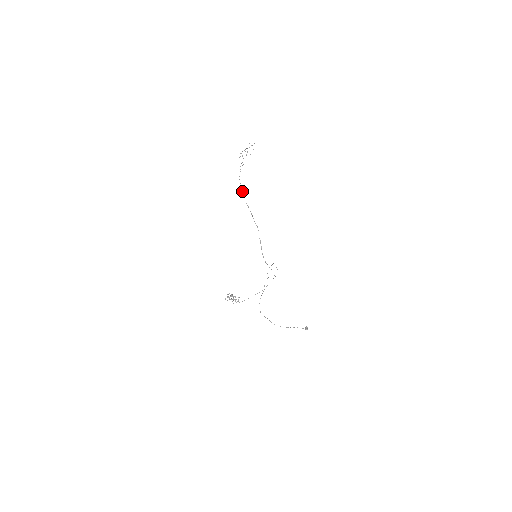
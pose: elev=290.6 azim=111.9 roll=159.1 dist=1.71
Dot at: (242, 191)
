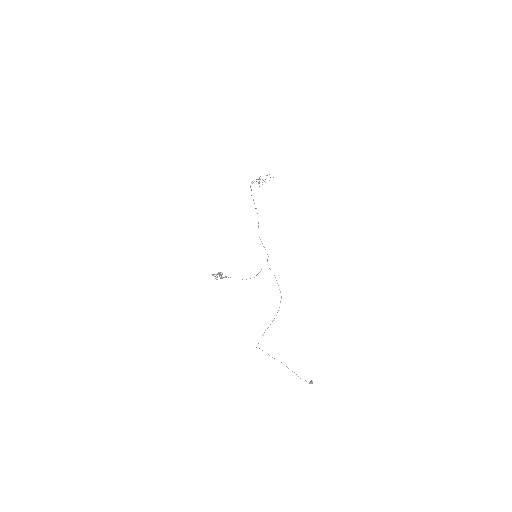
Dot at: occluded
